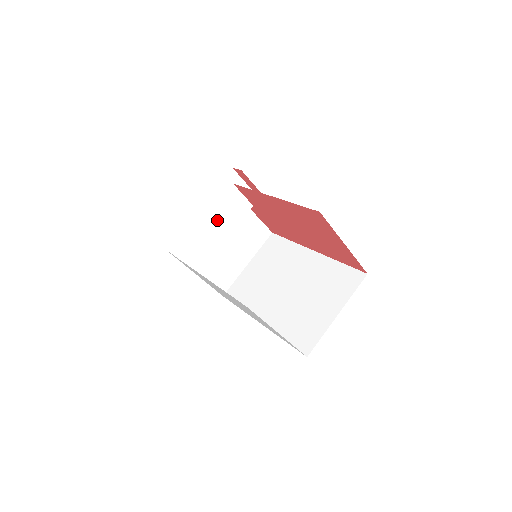
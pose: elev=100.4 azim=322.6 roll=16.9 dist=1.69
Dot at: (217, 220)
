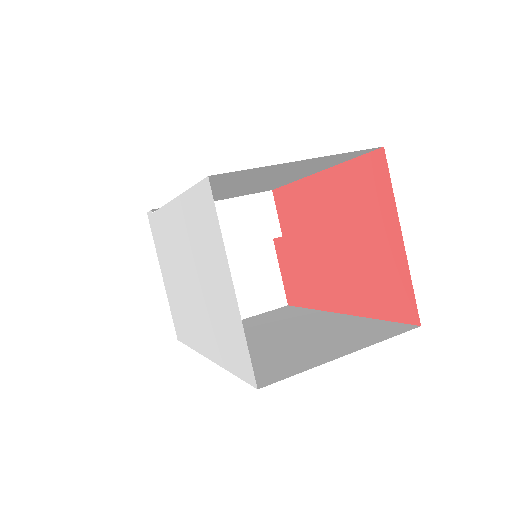
Dot at: (230, 216)
